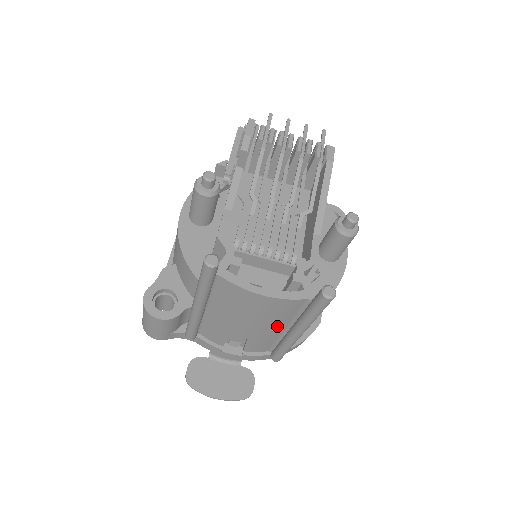
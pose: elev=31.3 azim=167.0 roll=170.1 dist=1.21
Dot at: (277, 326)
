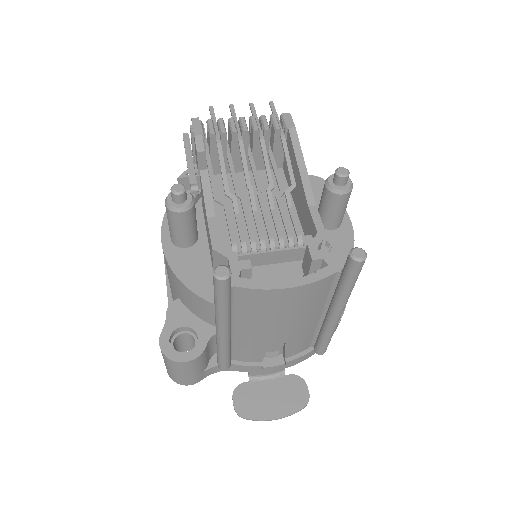
Dot at: (312, 316)
